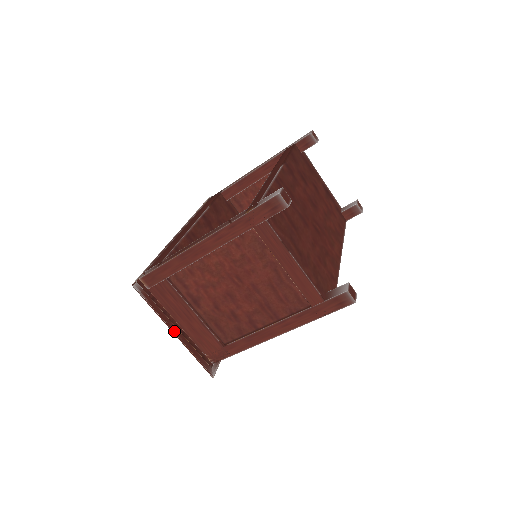
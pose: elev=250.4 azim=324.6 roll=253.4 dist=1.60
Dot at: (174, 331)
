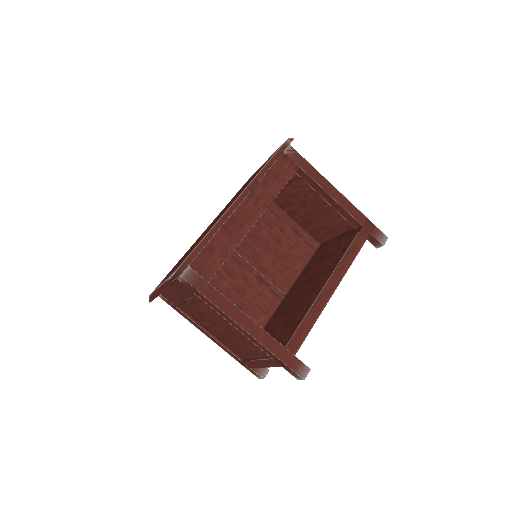
Dot at: occluded
